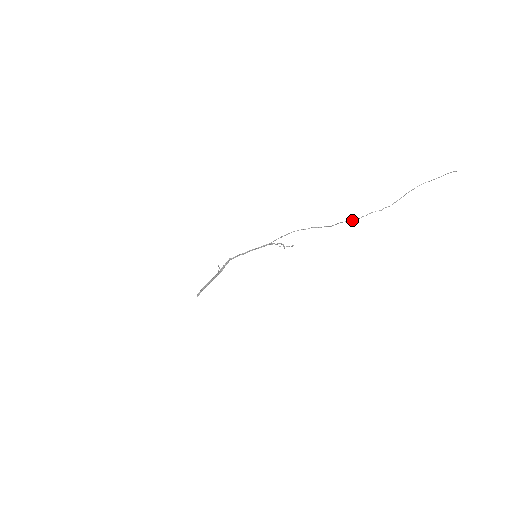
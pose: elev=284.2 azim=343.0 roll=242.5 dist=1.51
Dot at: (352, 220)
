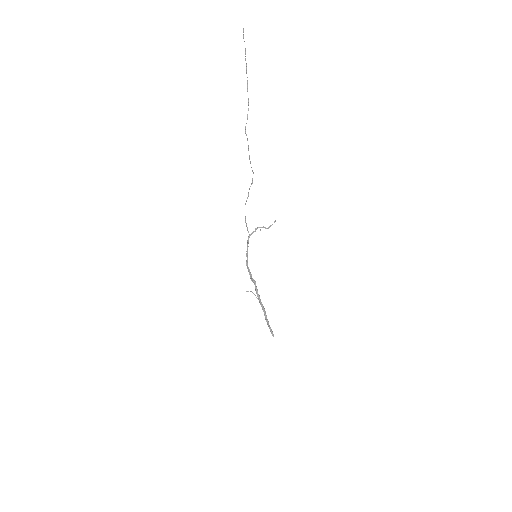
Dot at: (248, 150)
